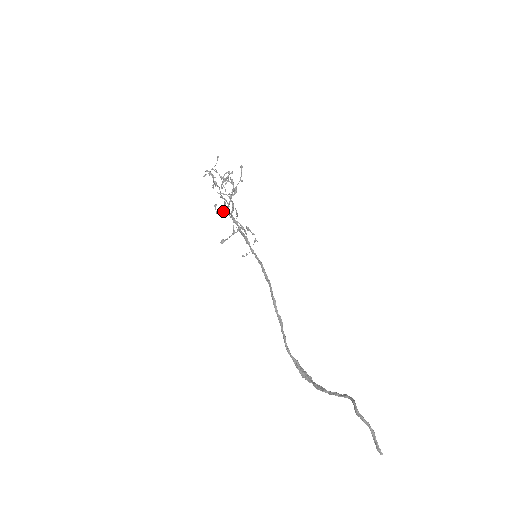
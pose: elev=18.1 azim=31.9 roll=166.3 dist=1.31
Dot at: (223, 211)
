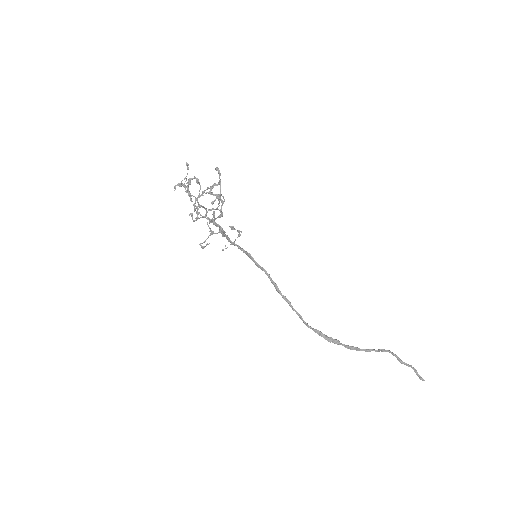
Dot at: (200, 217)
